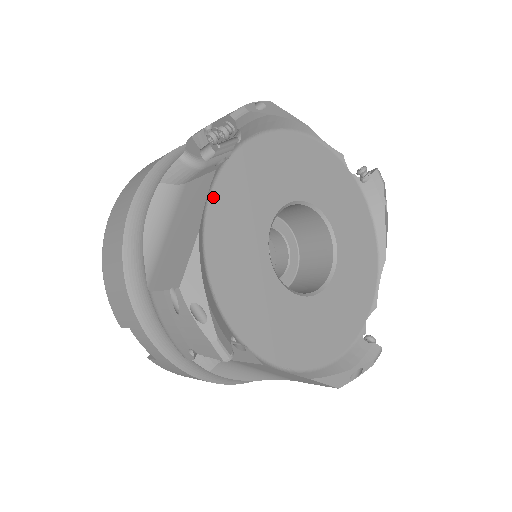
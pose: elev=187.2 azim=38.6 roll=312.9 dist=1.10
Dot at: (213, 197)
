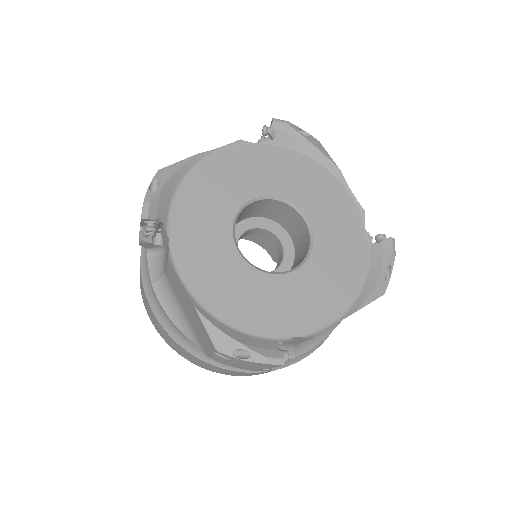
Dot at: (226, 151)
